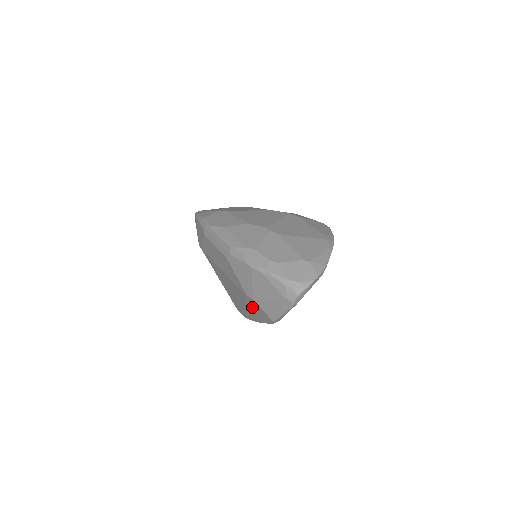
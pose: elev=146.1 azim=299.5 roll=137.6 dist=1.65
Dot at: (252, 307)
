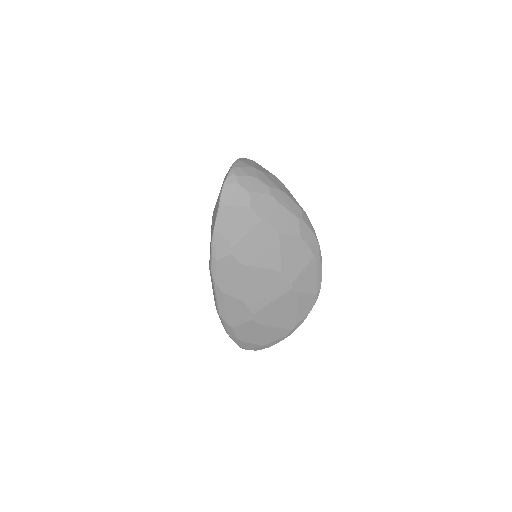
Dot at: occluded
